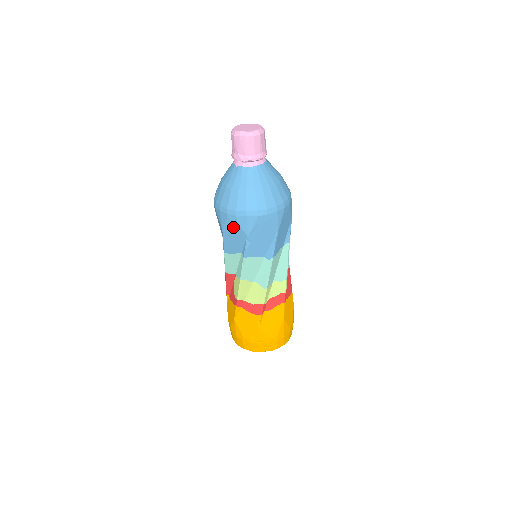
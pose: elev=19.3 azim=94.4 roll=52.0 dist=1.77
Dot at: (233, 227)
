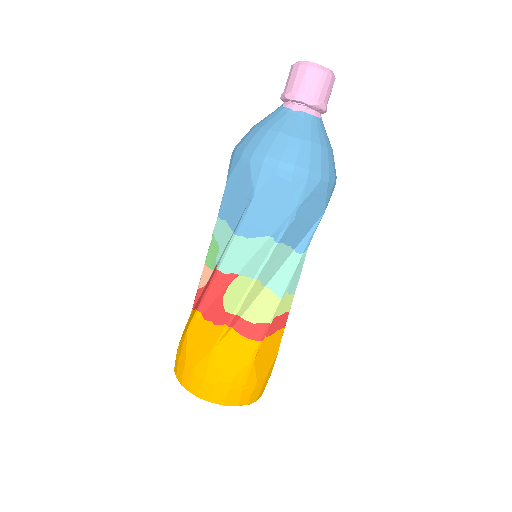
Dot at: (278, 191)
